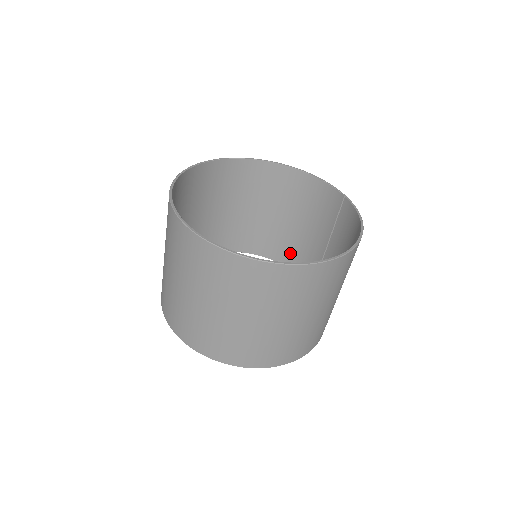
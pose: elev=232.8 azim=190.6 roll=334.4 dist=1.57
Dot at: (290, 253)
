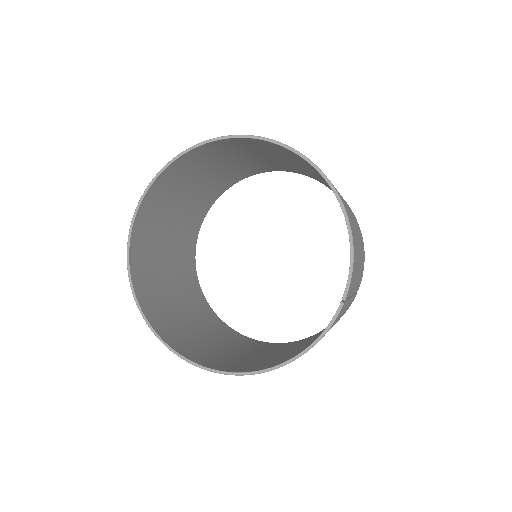
Dot at: occluded
